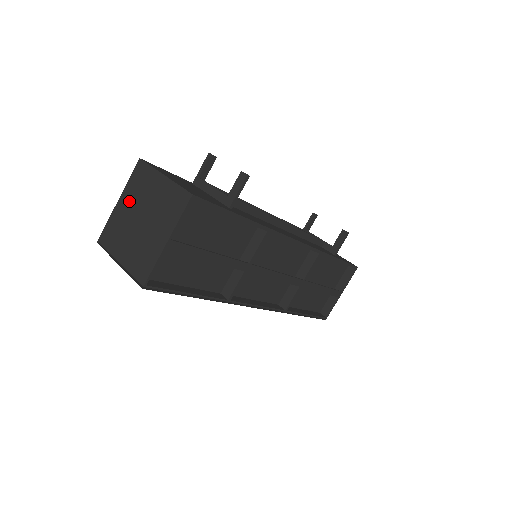
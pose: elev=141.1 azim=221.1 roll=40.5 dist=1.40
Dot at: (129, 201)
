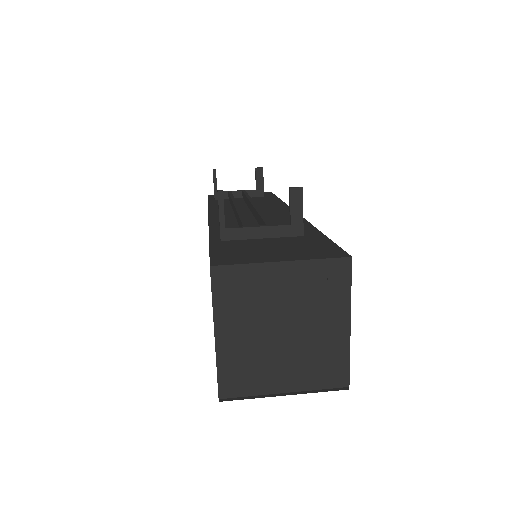
Dot at: (240, 325)
